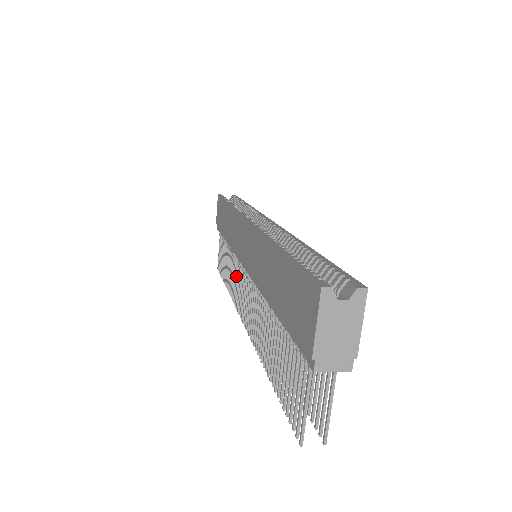
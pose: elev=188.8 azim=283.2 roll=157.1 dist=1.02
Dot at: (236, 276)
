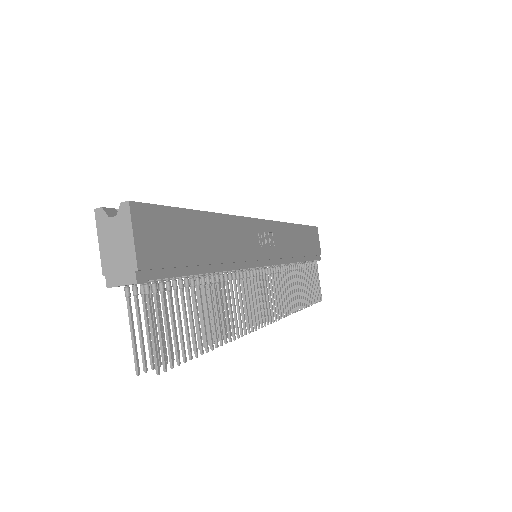
Dot at: occluded
